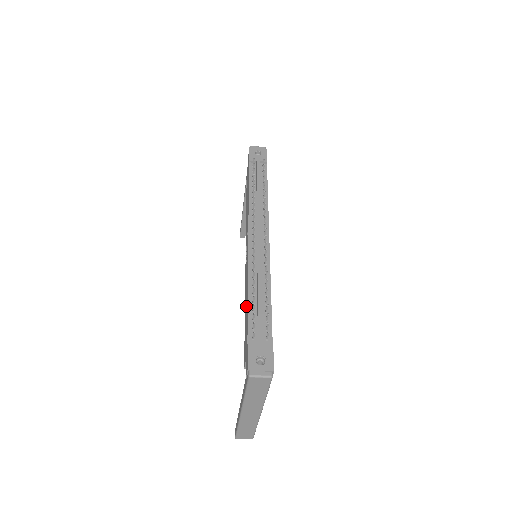
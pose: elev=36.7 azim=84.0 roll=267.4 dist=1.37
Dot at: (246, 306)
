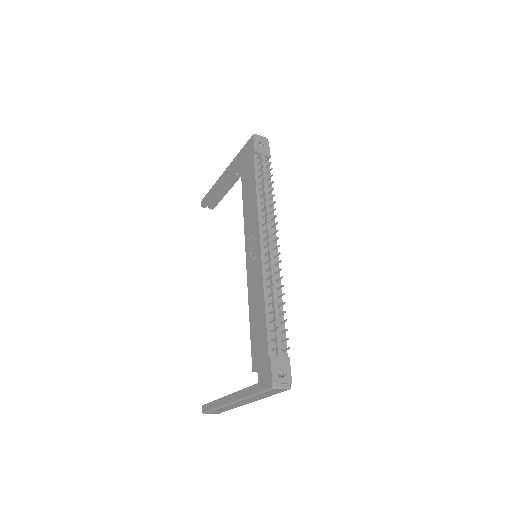
Dot at: (258, 313)
